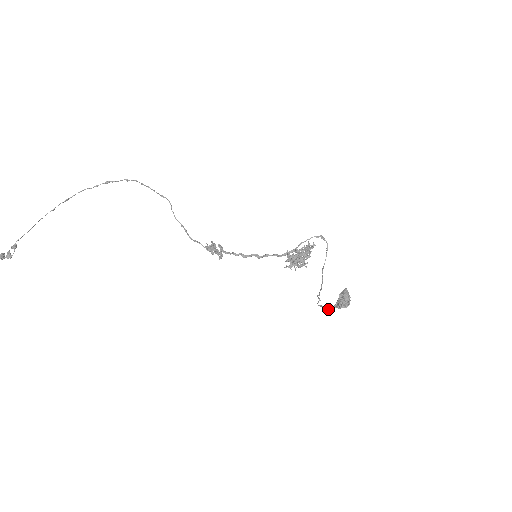
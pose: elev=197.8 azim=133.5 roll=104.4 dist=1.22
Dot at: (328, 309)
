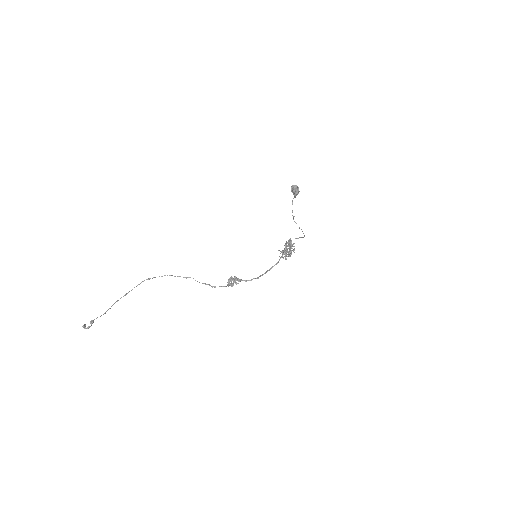
Dot at: (292, 201)
